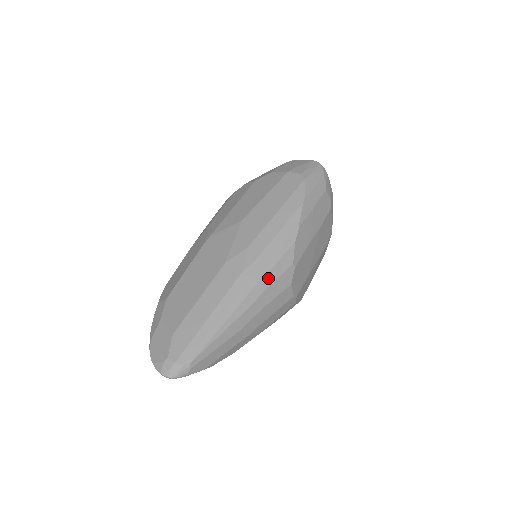
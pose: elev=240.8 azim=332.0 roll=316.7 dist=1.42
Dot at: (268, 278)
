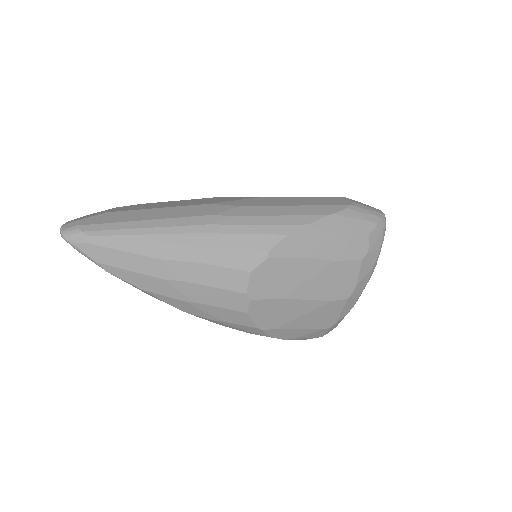
Dot at: (230, 239)
